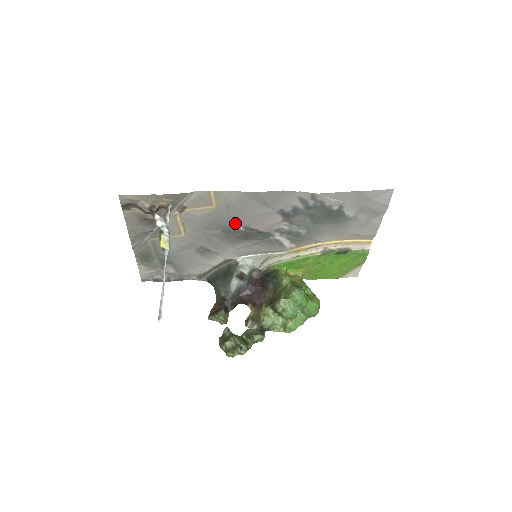
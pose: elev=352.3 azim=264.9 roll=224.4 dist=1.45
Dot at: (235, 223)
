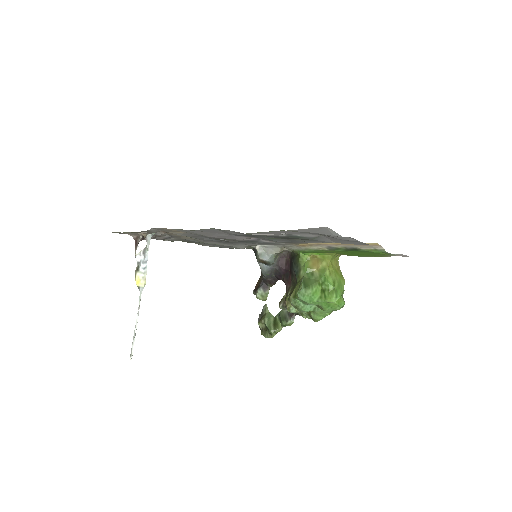
Dot at: occluded
